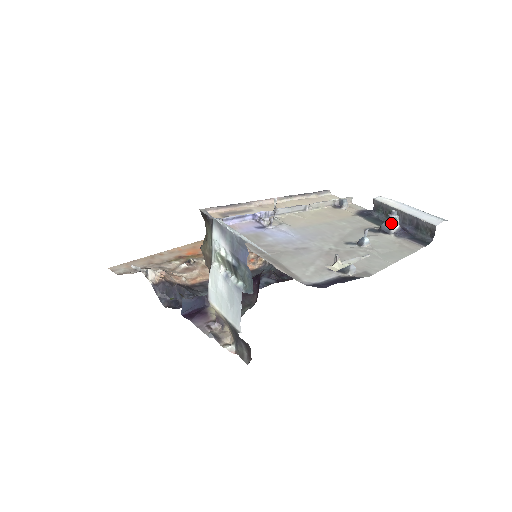
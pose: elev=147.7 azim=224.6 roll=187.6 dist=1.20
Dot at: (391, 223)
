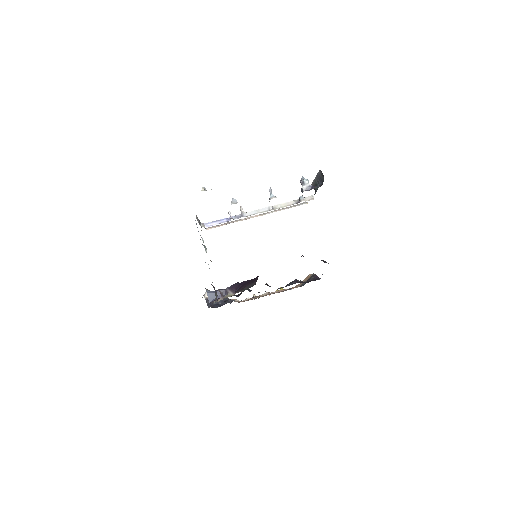
Dot at: (302, 185)
